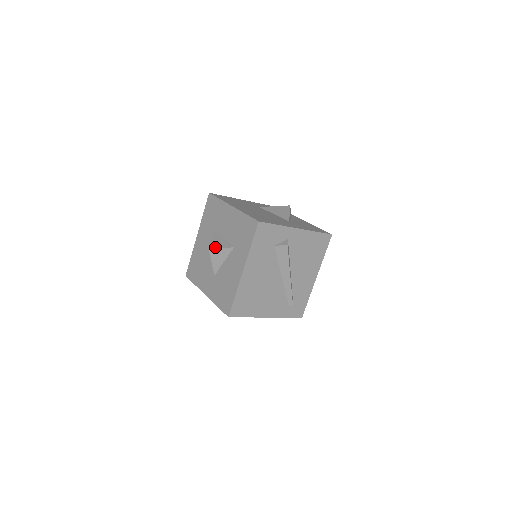
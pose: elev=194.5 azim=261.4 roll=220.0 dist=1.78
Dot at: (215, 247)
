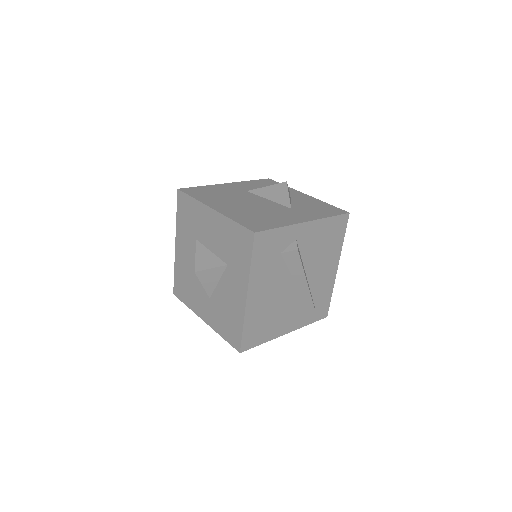
Dot at: (202, 269)
